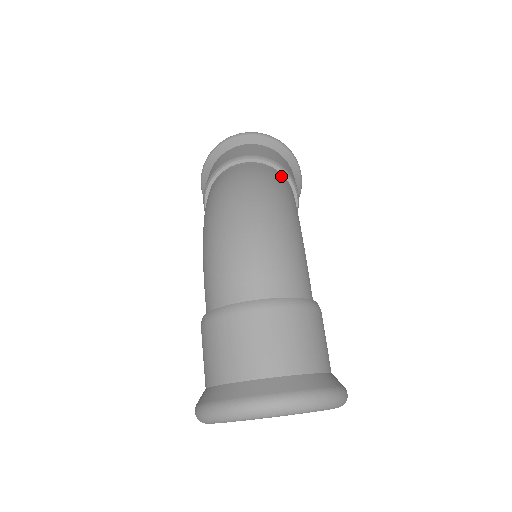
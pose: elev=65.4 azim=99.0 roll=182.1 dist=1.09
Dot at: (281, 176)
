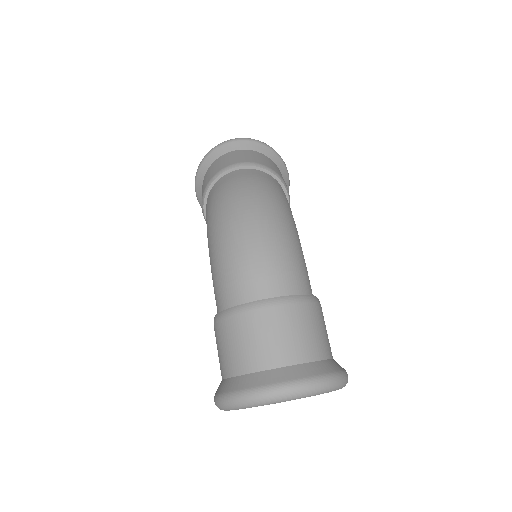
Dot at: (275, 181)
